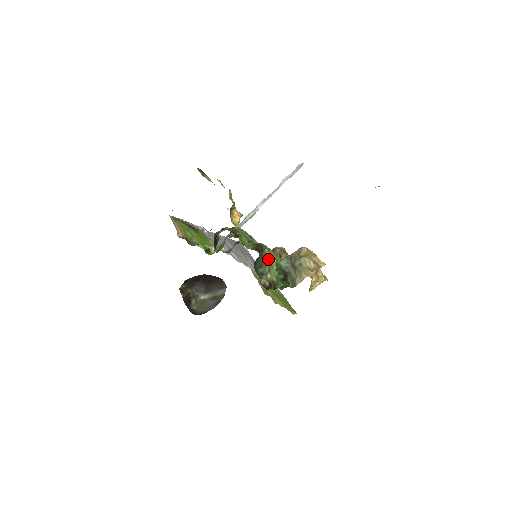
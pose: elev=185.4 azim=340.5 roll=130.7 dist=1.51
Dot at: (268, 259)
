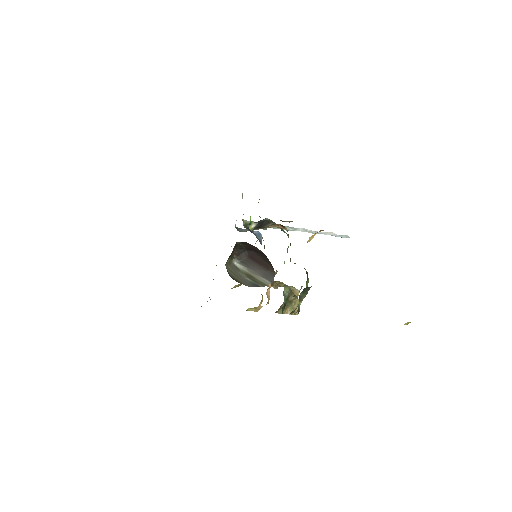
Dot at: occluded
